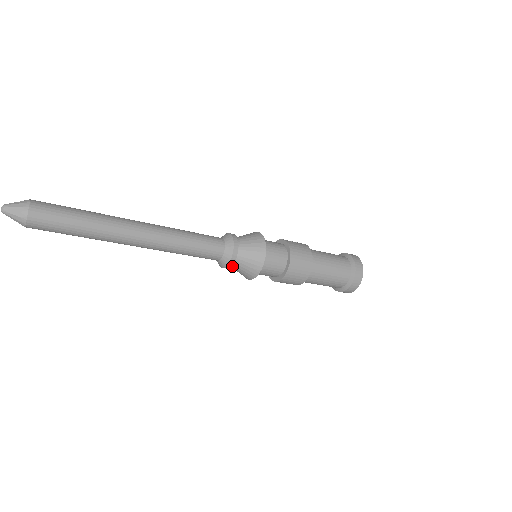
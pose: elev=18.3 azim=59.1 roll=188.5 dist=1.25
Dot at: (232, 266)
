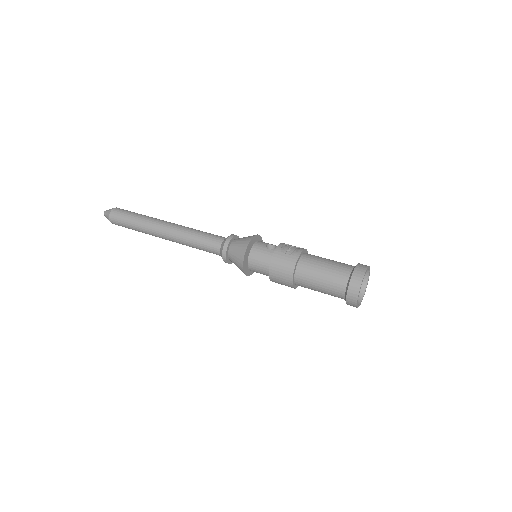
Dot at: occluded
